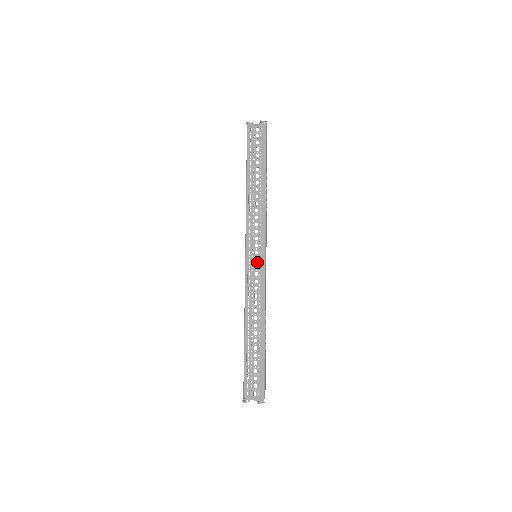
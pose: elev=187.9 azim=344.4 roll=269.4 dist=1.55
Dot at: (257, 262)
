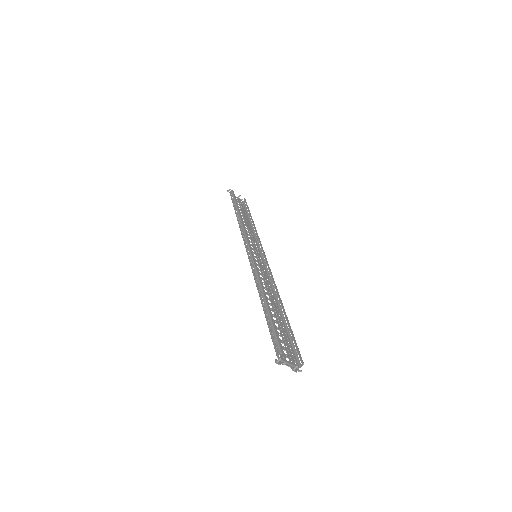
Dot at: (257, 260)
